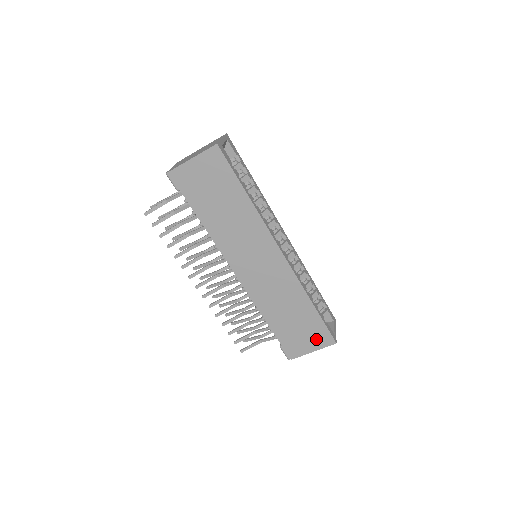
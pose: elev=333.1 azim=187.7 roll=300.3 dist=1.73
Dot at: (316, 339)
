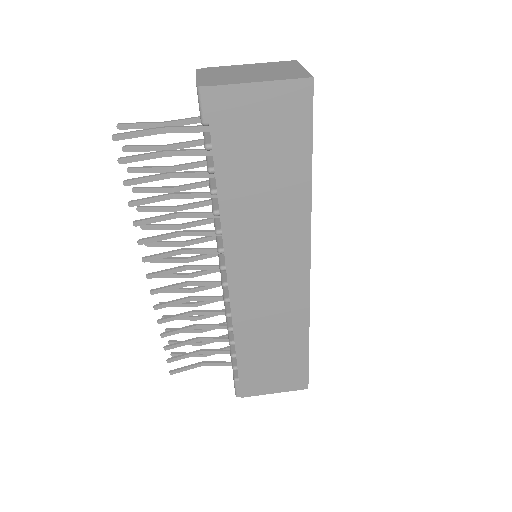
Dot at: (287, 380)
